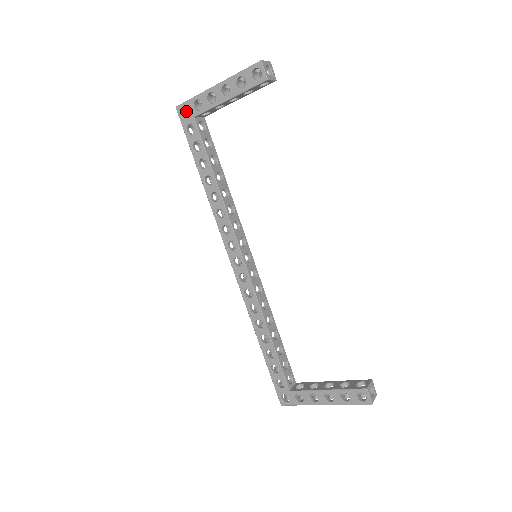
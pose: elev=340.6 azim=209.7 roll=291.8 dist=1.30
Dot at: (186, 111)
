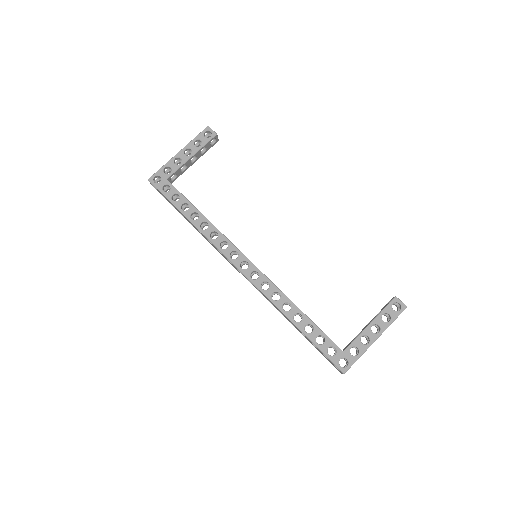
Dot at: occluded
